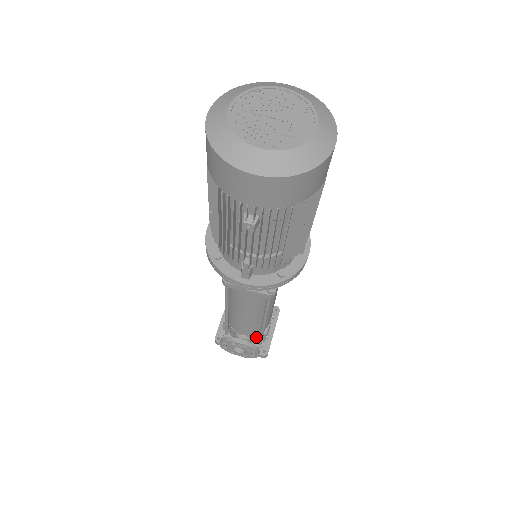
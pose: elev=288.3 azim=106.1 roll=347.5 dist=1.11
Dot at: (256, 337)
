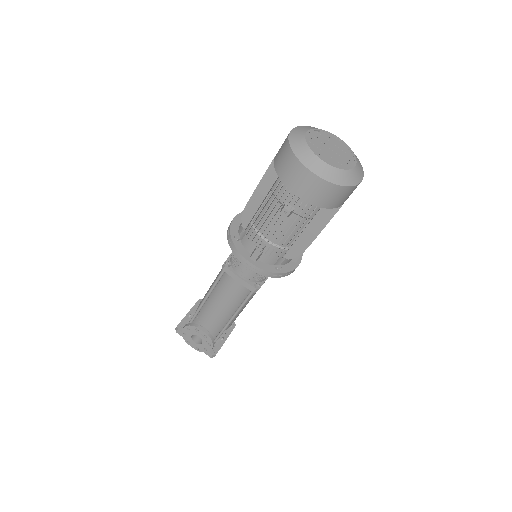
Dot at: (214, 335)
